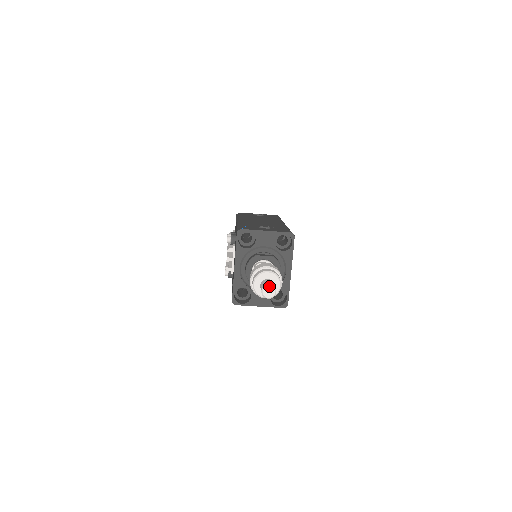
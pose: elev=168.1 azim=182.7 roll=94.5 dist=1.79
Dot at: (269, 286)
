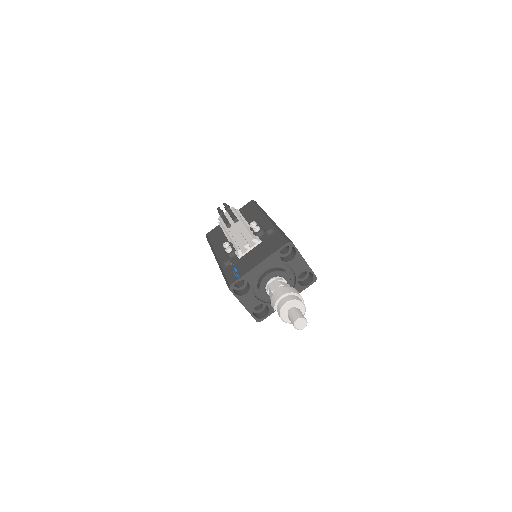
Dot at: (306, 321)
